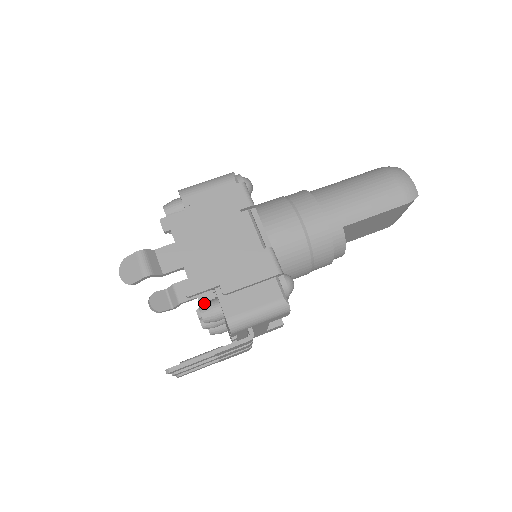
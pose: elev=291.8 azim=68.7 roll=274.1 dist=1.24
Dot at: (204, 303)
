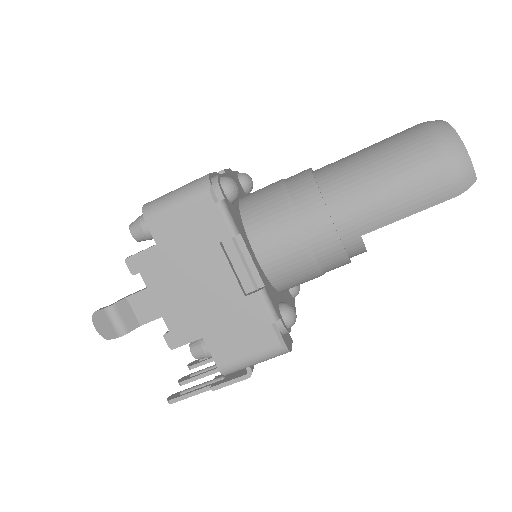
Dot at: occluded
